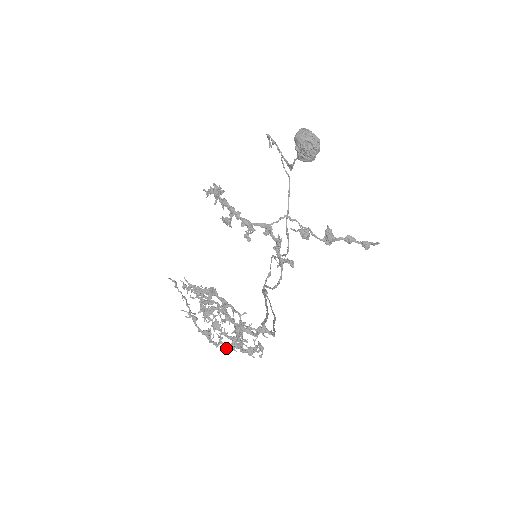
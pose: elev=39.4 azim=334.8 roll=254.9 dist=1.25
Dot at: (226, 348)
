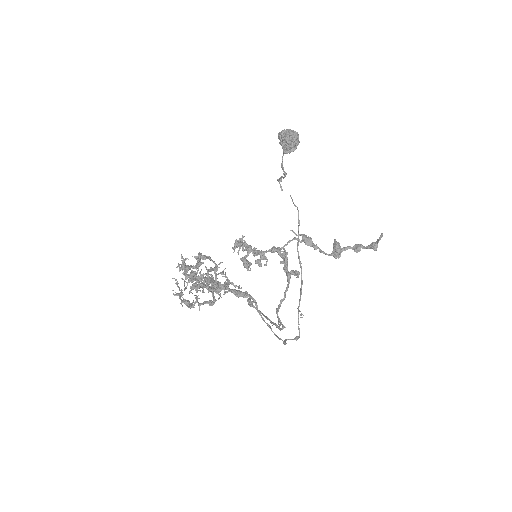
Dot at: (200, 305)
